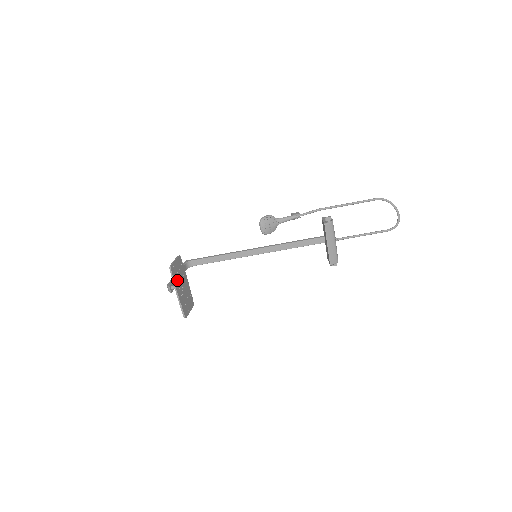
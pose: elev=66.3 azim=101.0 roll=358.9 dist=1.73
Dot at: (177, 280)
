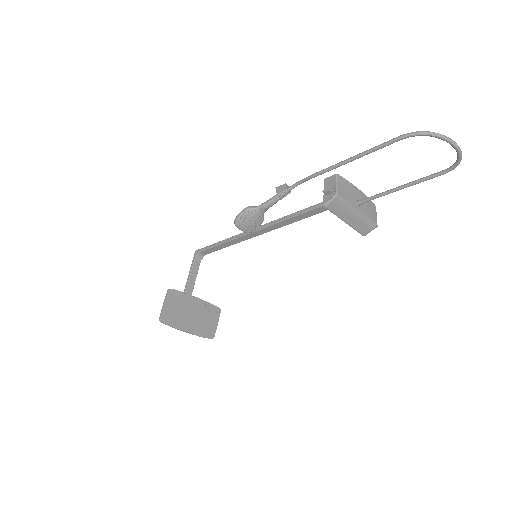
Dot at: (178, 320)
